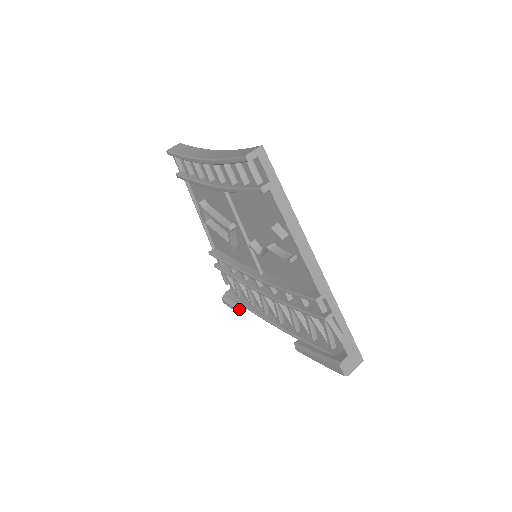
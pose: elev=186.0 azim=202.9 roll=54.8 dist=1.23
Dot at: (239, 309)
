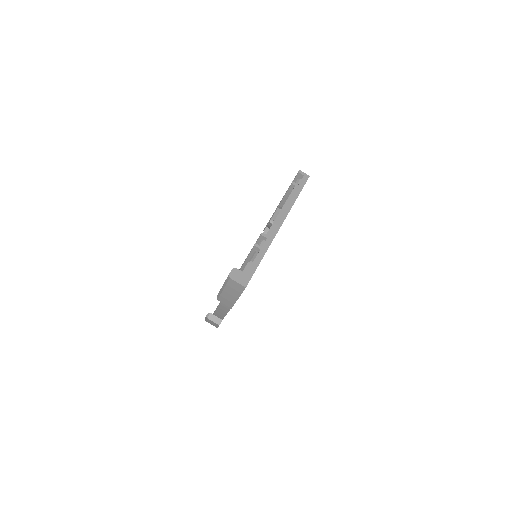
Dot at: (210, 313)
